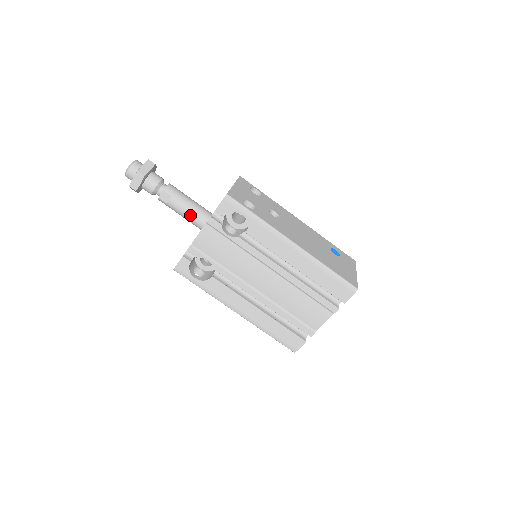
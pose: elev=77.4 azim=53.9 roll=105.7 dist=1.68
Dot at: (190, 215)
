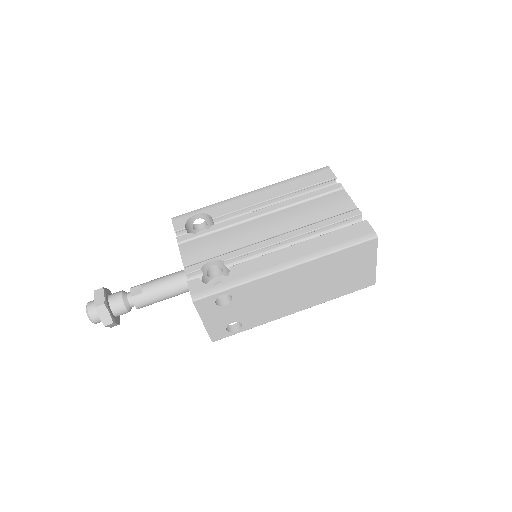
Dot at: (169, 278)
